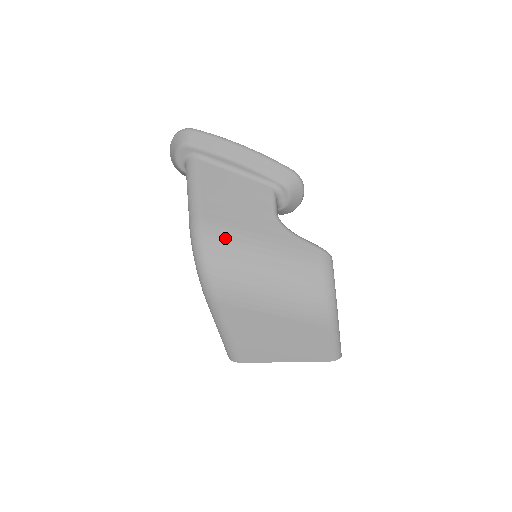
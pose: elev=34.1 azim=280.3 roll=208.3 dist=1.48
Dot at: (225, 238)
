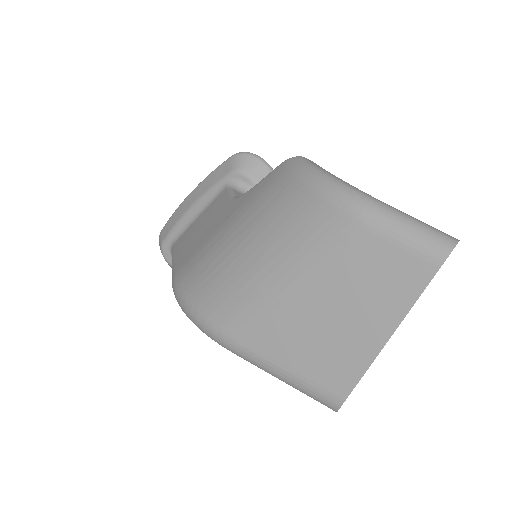
Dot at: (194, 266)
